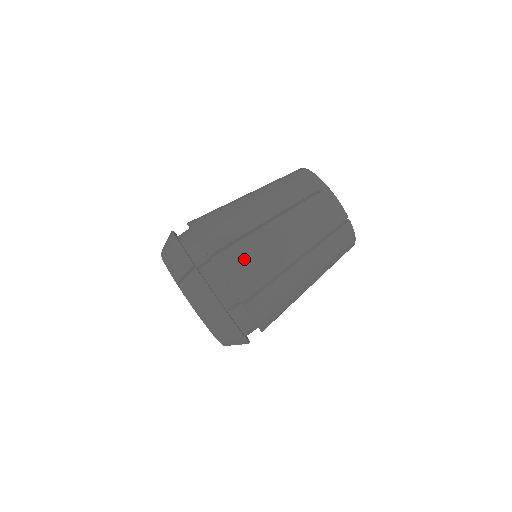
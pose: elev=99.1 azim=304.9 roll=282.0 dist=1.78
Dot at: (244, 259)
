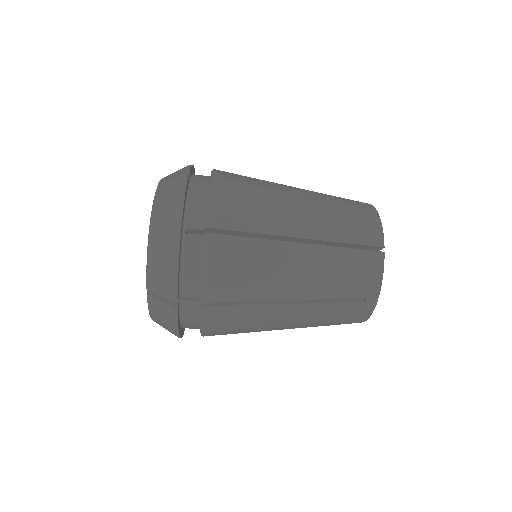
Dot at: (233, 321)
